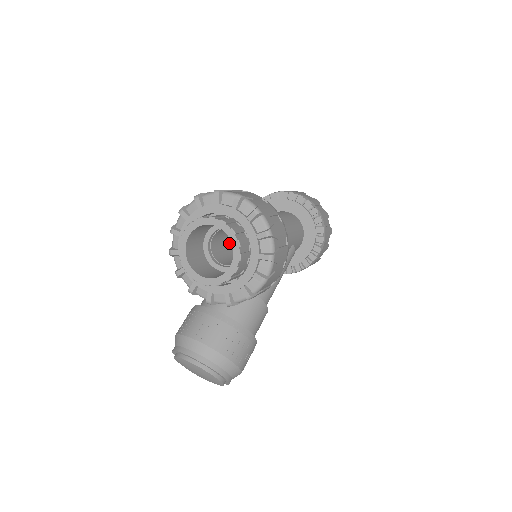
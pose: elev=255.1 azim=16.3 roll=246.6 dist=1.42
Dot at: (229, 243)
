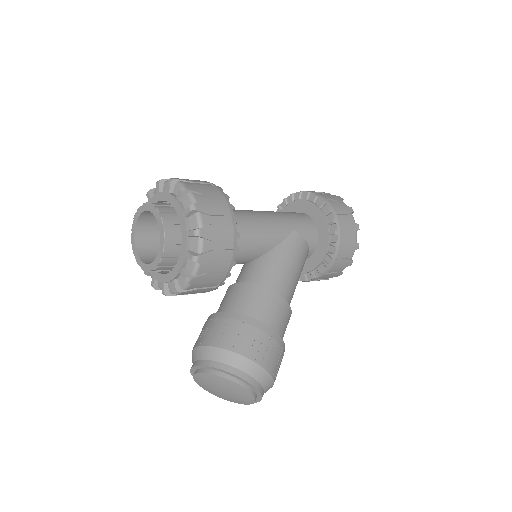
Dot at: occluded
